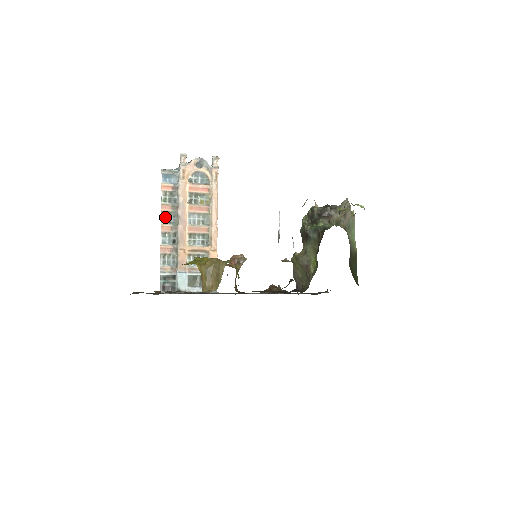
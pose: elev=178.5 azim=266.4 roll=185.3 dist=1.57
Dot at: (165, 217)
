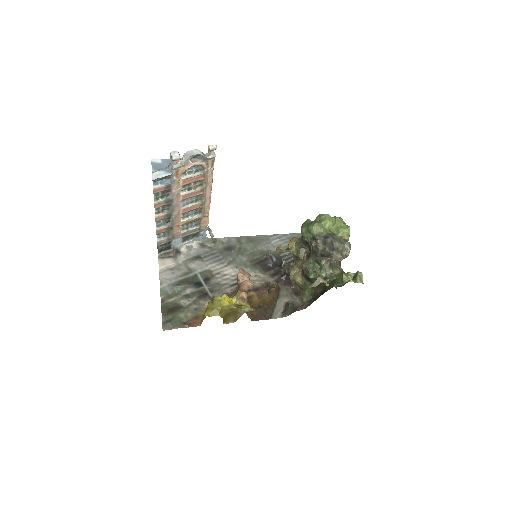
Dot at: (159, 210)
